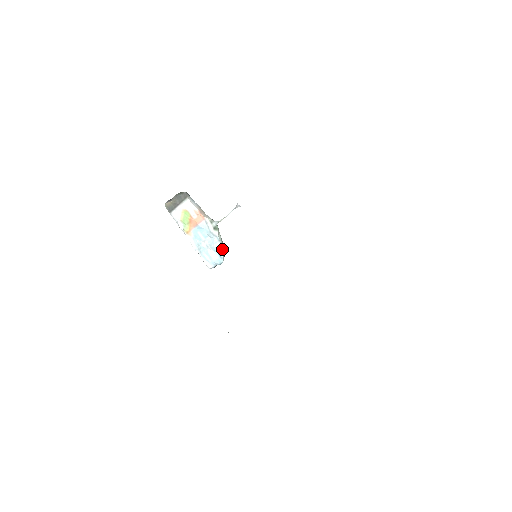
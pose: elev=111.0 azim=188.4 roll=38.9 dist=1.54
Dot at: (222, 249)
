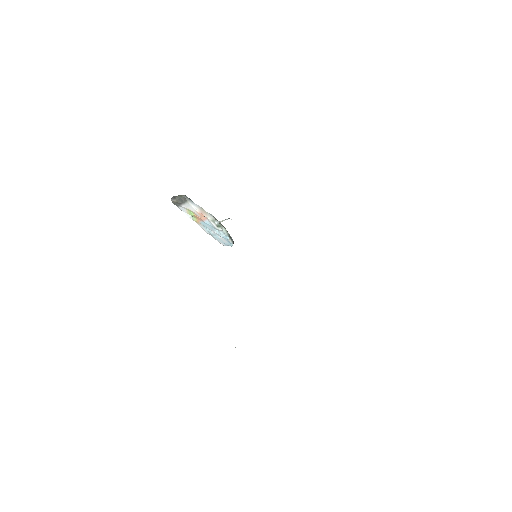
Dot at: (229, 239)
